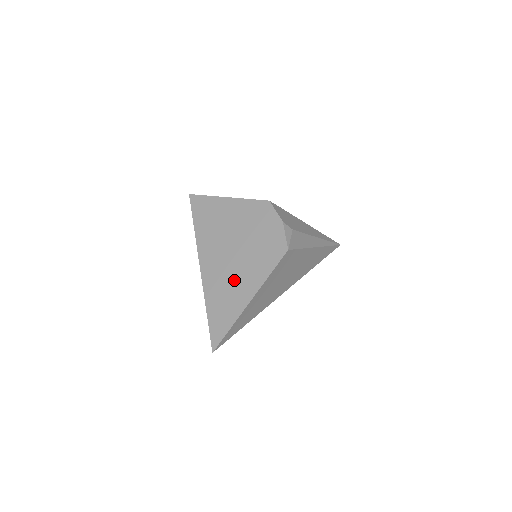
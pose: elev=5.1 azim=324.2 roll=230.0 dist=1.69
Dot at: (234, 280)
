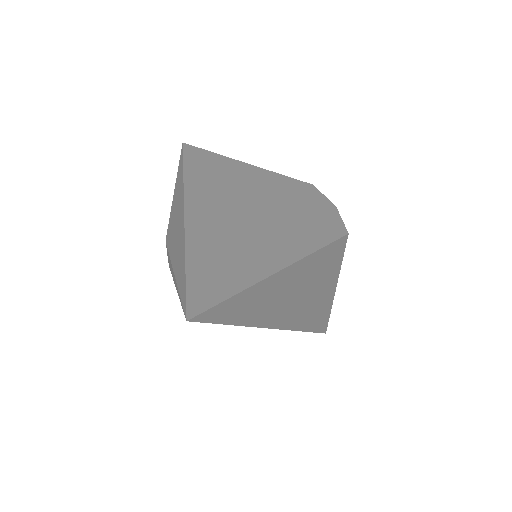
Dot at: (251, 237)
